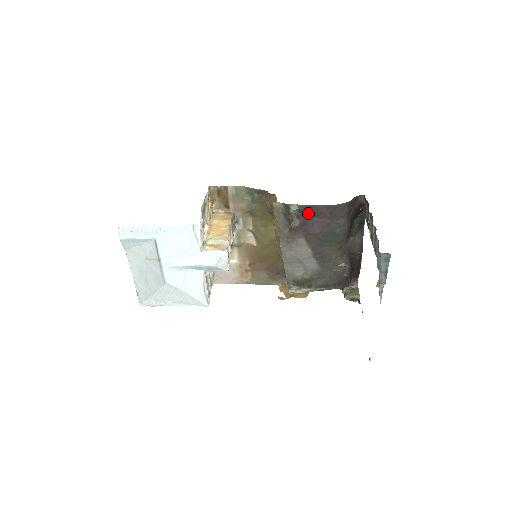
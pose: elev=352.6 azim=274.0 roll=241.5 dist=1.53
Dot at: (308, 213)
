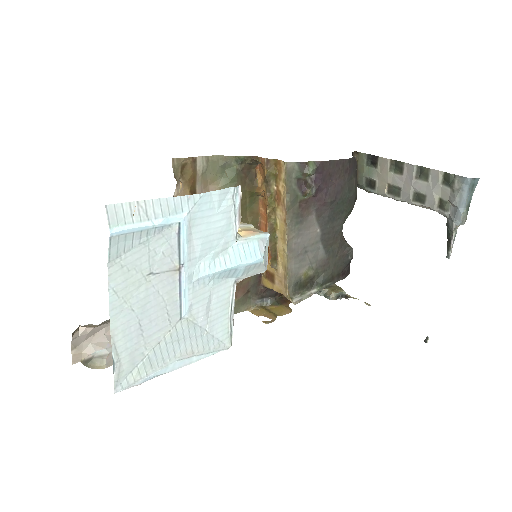
Dot at: (325, 173)
